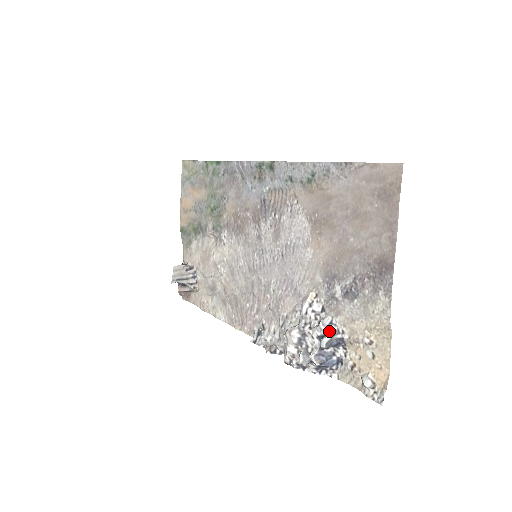
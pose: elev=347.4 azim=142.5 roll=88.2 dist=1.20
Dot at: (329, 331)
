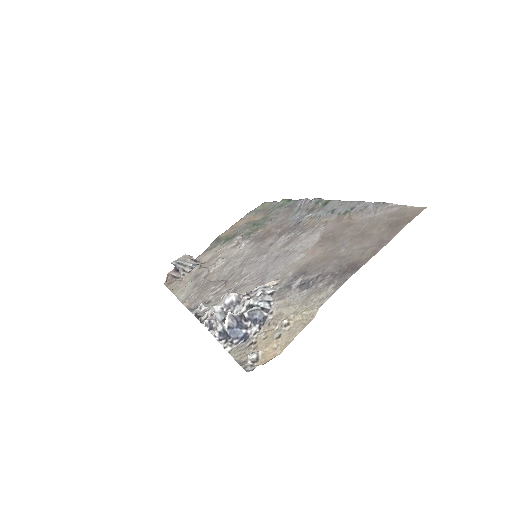
Dot at: (262, 304)
